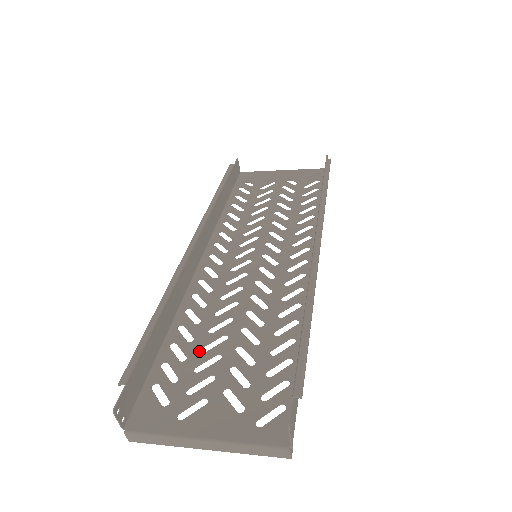
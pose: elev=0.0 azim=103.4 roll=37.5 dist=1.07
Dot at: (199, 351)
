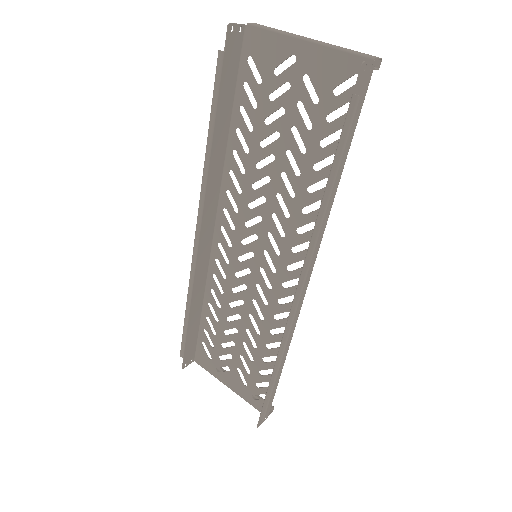
Dot at: (222, 333)
